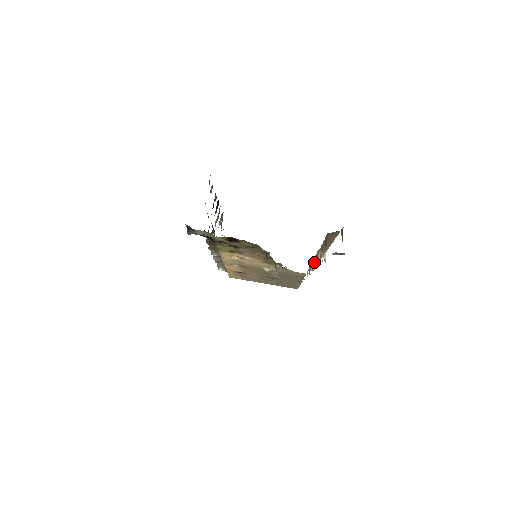
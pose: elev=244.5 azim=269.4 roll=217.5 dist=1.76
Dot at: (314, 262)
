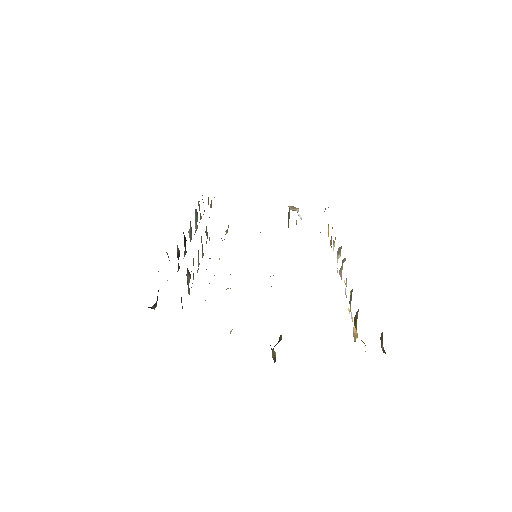
Dot at: (337, 255)
